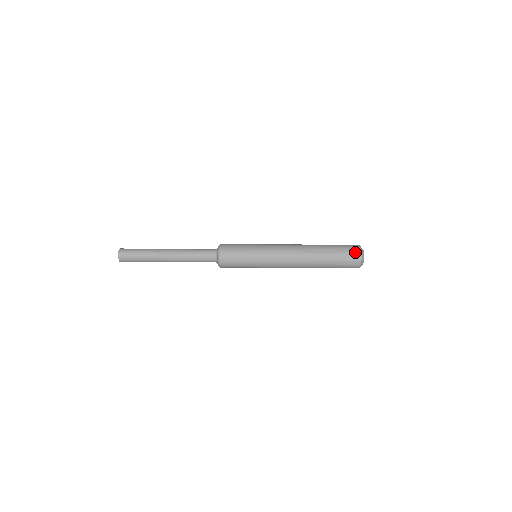
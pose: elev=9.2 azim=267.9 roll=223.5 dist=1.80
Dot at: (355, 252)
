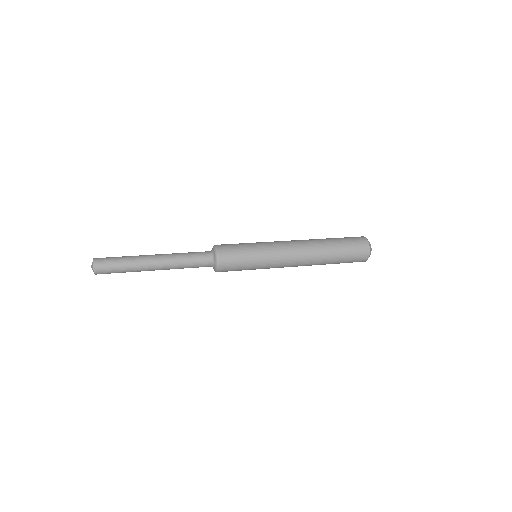
Dot at: (363, 253)
